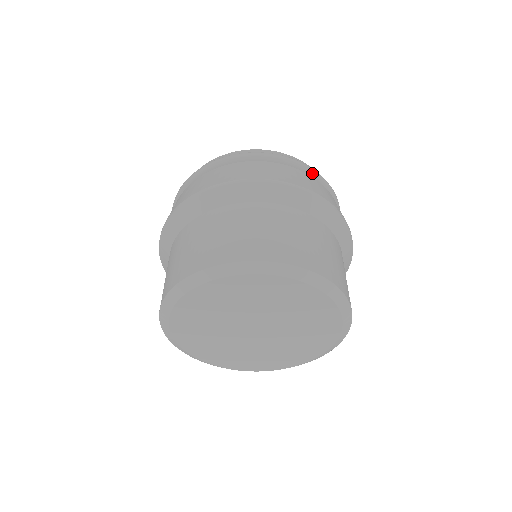
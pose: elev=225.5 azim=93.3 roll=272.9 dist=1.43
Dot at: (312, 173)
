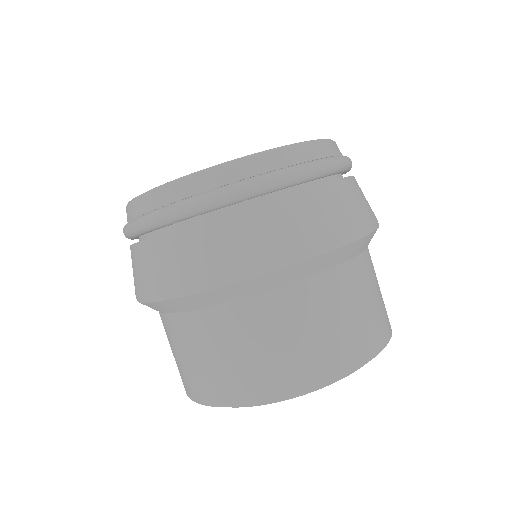
Dot at: (267, 189)
